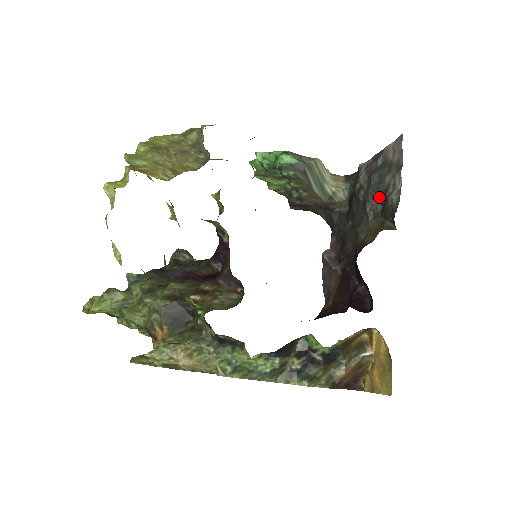
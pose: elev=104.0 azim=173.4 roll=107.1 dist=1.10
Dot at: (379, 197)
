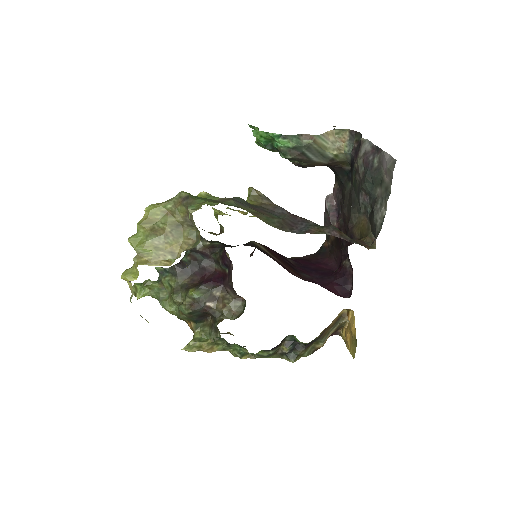
Dot at: (370, 200)
